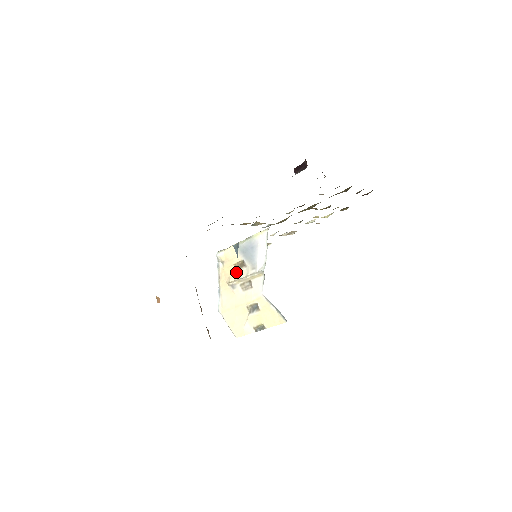
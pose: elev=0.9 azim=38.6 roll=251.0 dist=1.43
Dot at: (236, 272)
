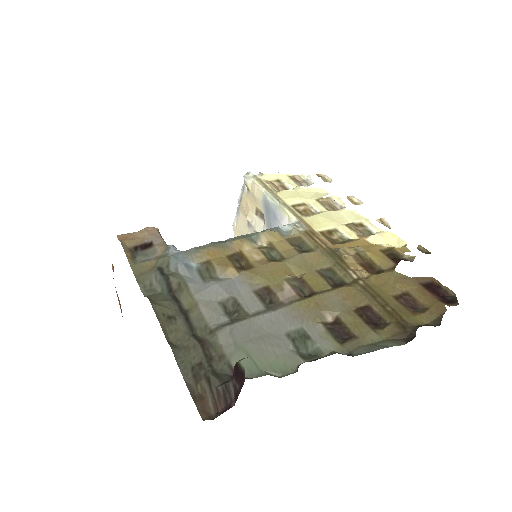
Dot at: (255, 216)
